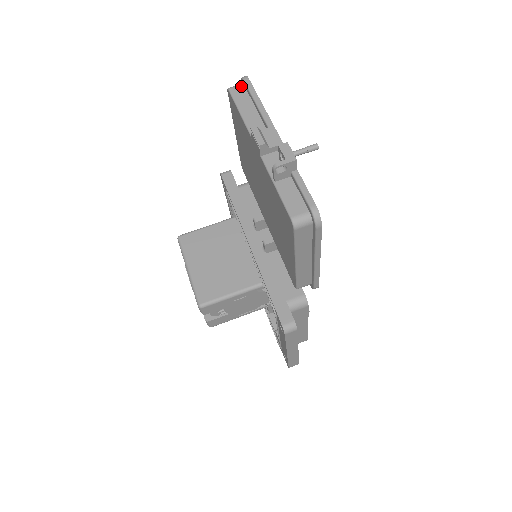
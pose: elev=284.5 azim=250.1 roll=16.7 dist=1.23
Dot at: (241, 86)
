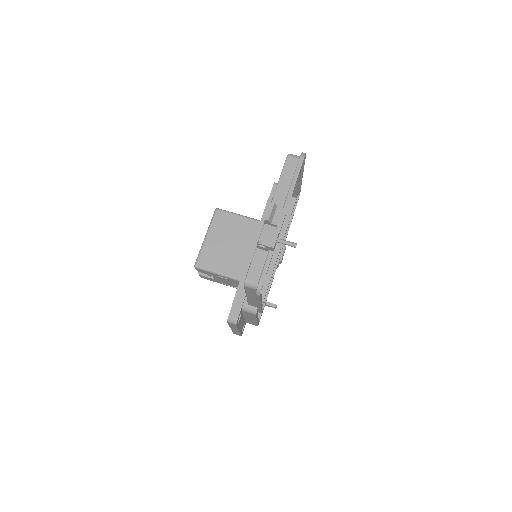
Dot at: (297, 159)
